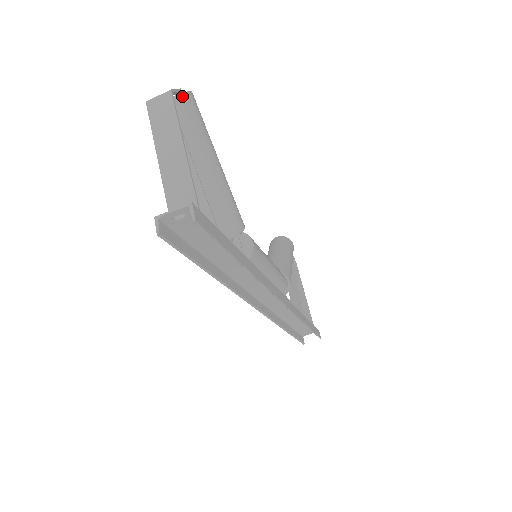
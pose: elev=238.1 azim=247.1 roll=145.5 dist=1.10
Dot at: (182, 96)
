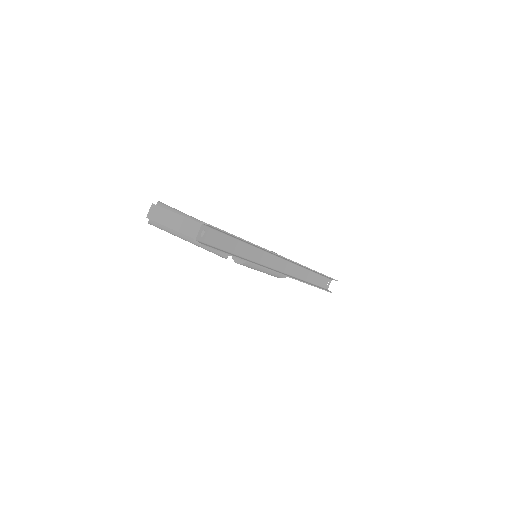
Dot at: (157, 205)
